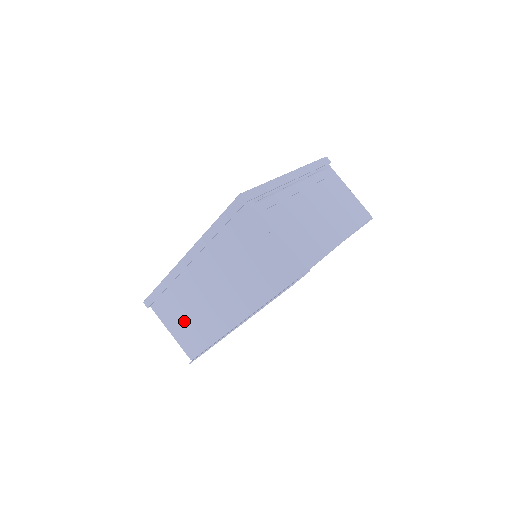
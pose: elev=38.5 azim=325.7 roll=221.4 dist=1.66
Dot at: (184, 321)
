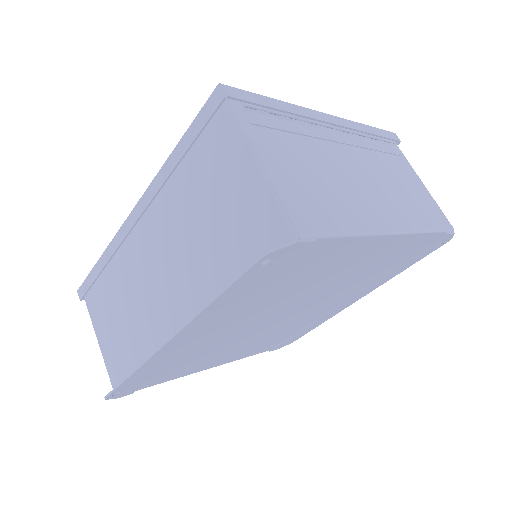
Dot at: (117, 326)
